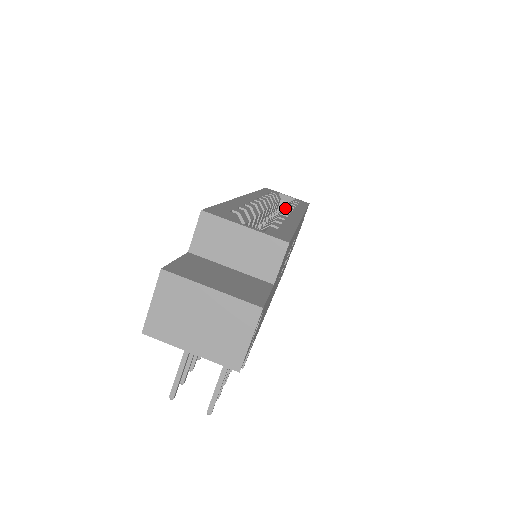
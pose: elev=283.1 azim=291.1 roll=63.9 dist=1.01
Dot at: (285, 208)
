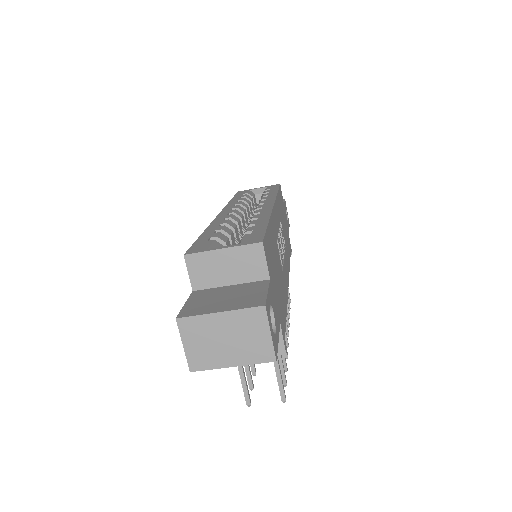
Dot at: occluded
